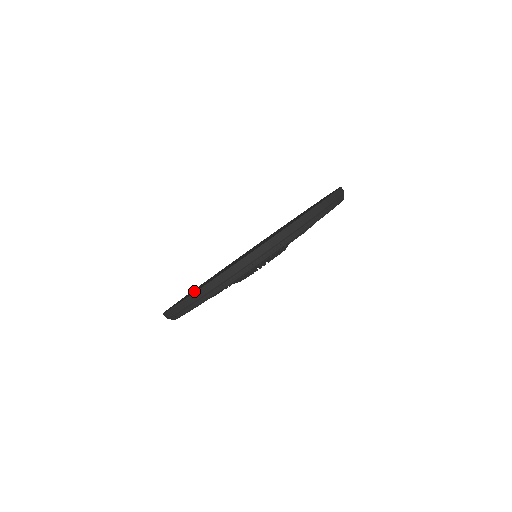
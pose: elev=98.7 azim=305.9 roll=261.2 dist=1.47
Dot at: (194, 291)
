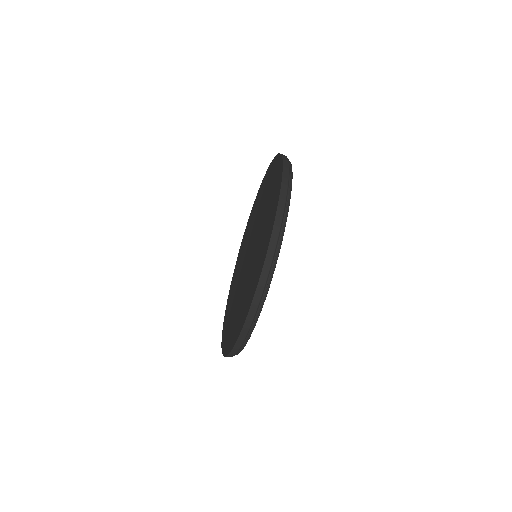
Dot at: (265, 238)
